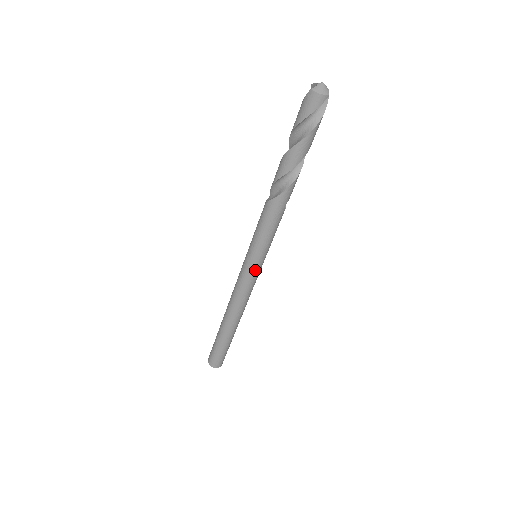
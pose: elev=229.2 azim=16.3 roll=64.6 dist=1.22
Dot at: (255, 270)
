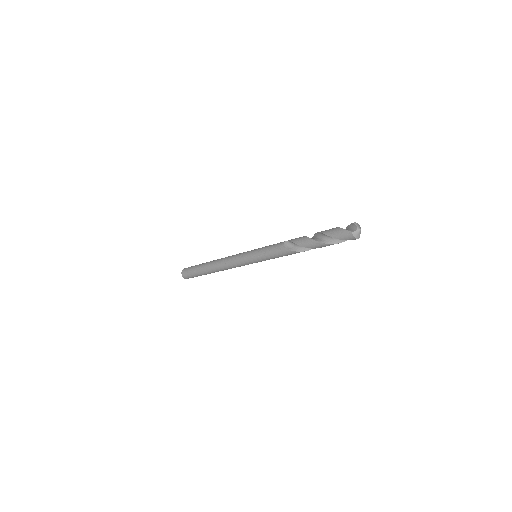
Dot at: (251, 263)
